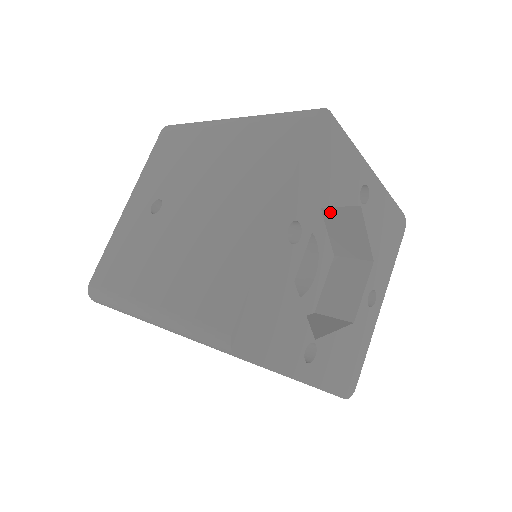
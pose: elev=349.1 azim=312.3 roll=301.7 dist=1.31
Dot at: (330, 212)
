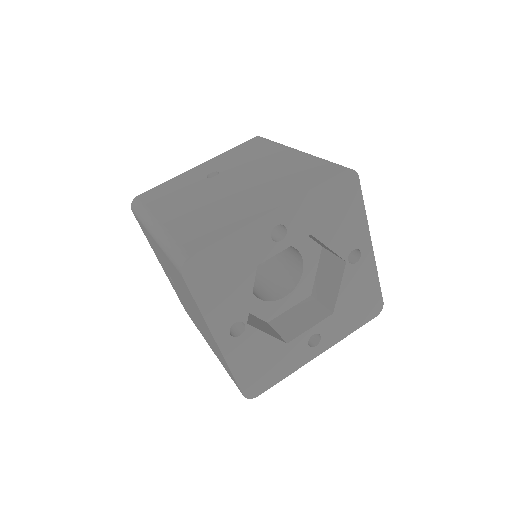
Dot at: (325, 257)
